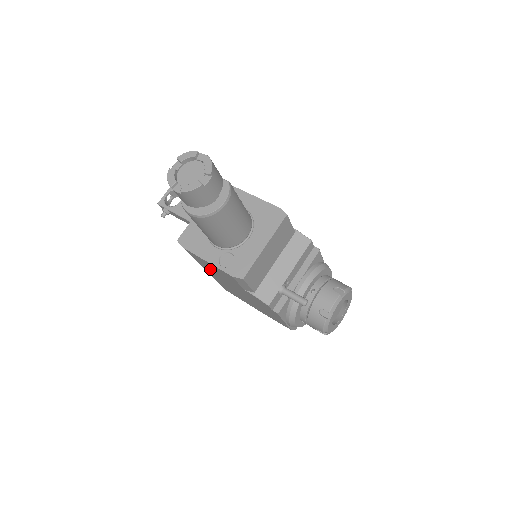
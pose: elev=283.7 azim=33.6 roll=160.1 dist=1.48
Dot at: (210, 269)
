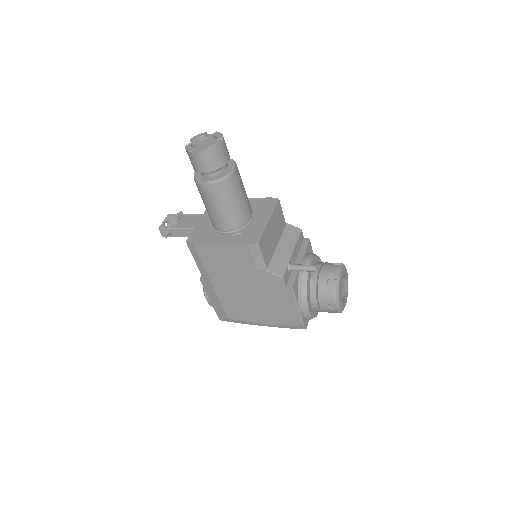
Dot at: (219, 267)
